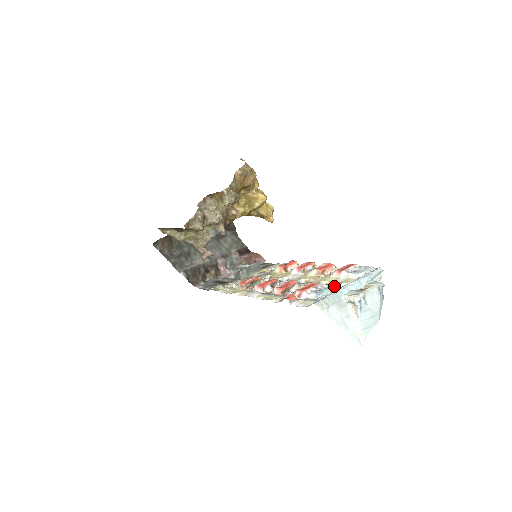
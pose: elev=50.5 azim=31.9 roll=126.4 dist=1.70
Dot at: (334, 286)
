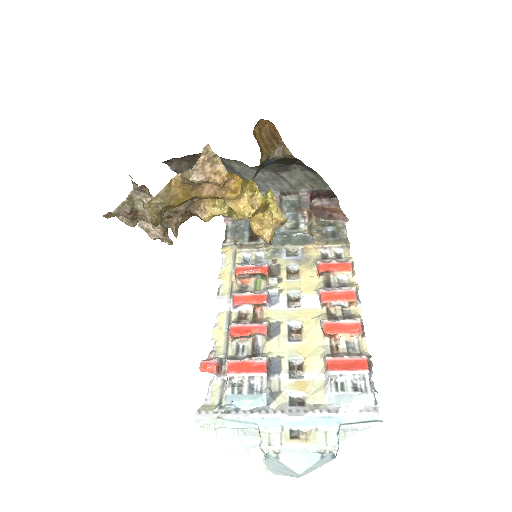
Dot at: (268, 398)
